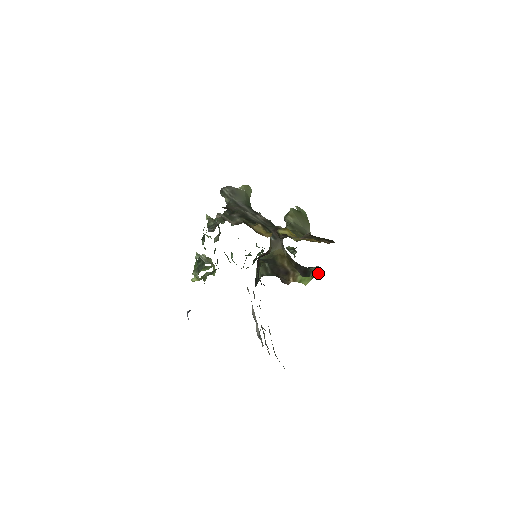
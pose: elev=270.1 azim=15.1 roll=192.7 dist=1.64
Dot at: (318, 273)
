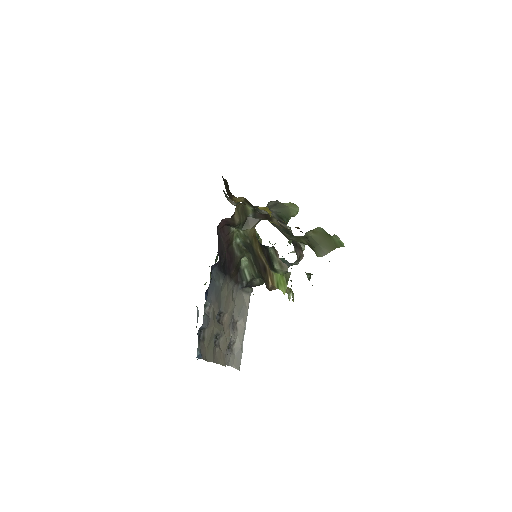
Dot at: (284, 266)
